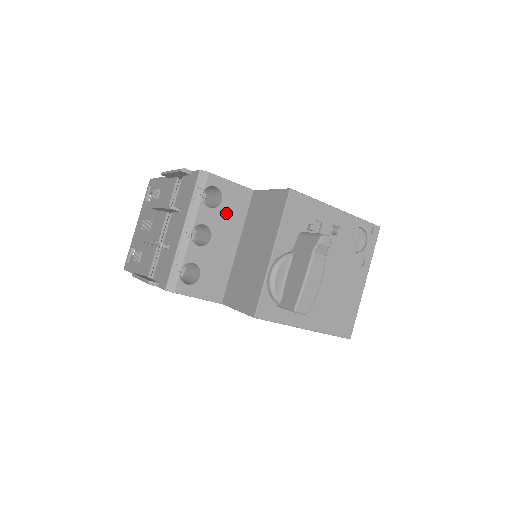
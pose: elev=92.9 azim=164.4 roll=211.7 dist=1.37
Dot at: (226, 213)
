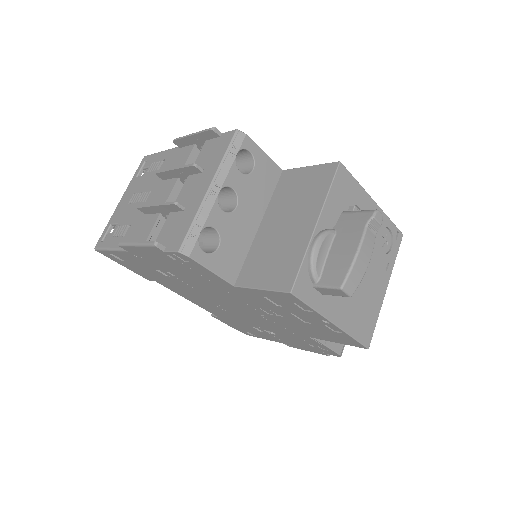
Dot at: (255, 184)
